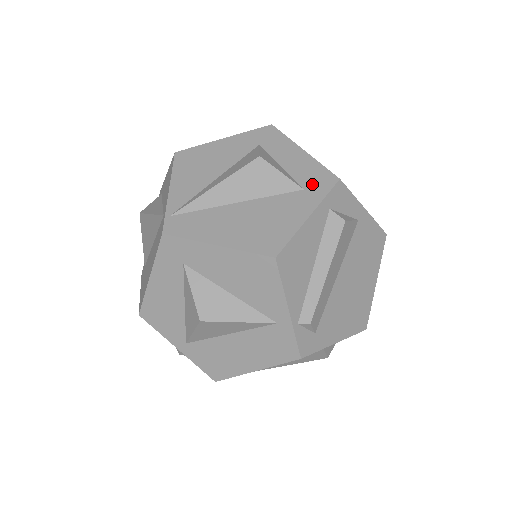
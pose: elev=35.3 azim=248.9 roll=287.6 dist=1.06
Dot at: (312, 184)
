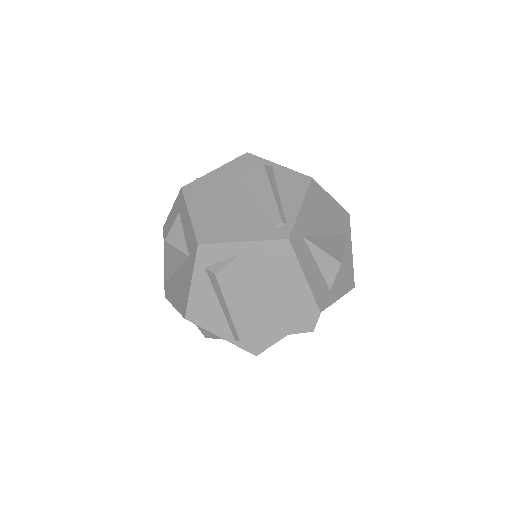
Dot at: (191, 251)
